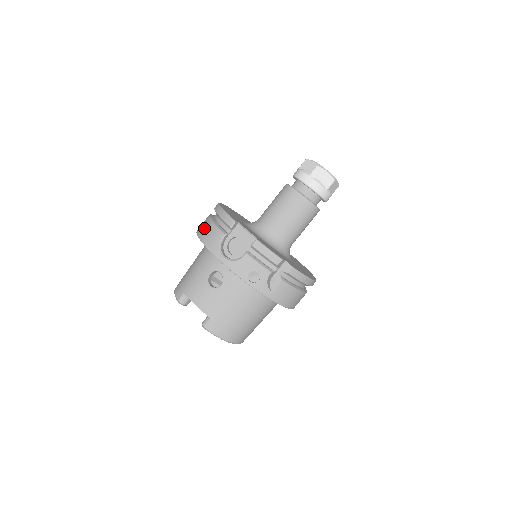
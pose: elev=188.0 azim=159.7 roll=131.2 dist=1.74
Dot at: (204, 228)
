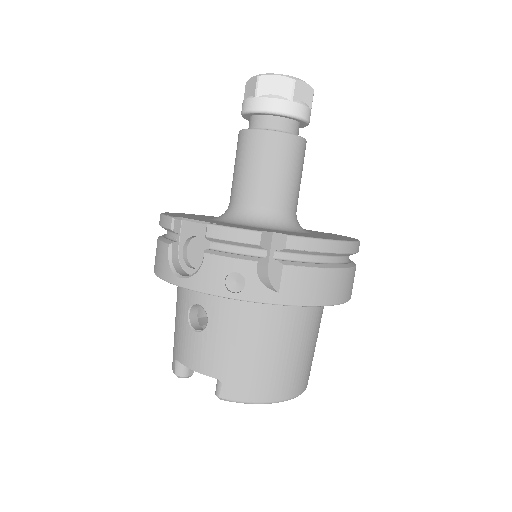
Dot at: occluded
